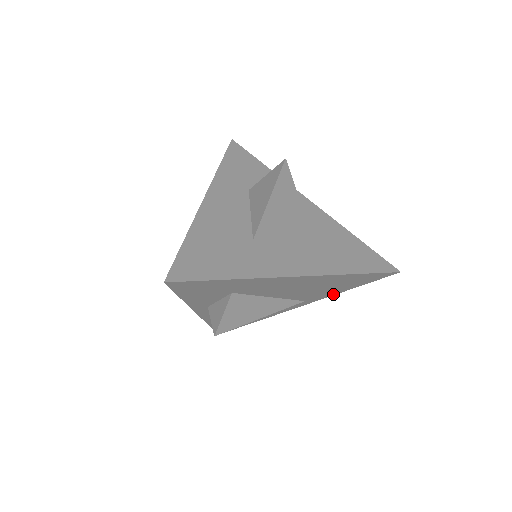
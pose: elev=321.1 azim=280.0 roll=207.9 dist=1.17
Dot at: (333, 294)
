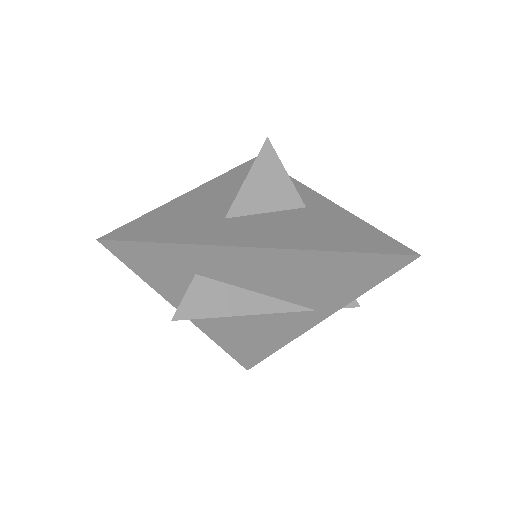
Dot at: (349, 300)
